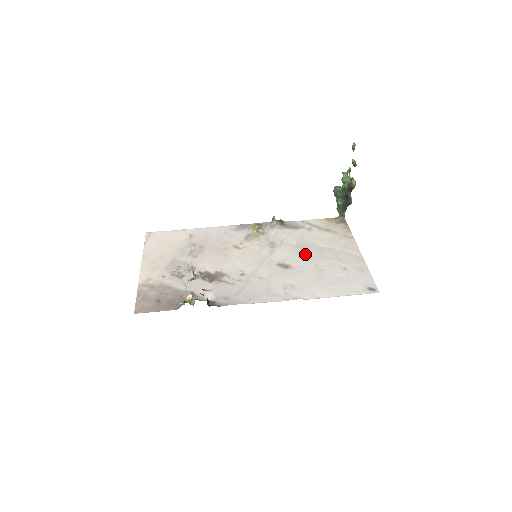
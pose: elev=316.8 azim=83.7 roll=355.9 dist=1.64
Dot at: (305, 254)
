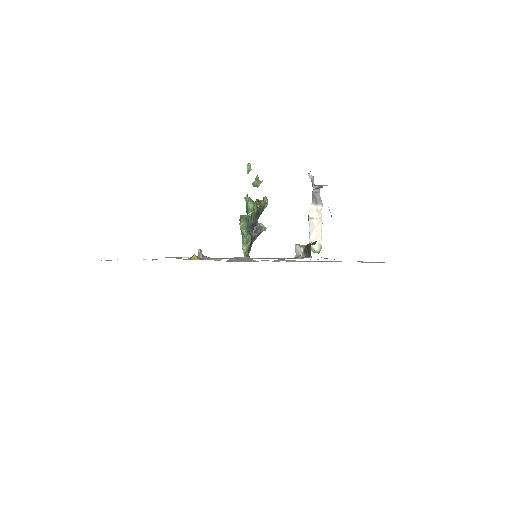
Dot at: occluded
